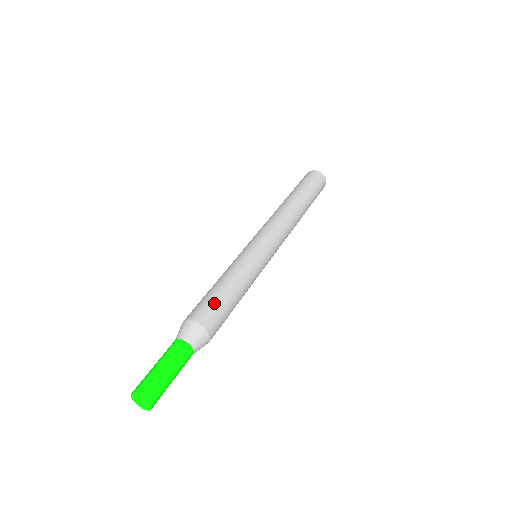
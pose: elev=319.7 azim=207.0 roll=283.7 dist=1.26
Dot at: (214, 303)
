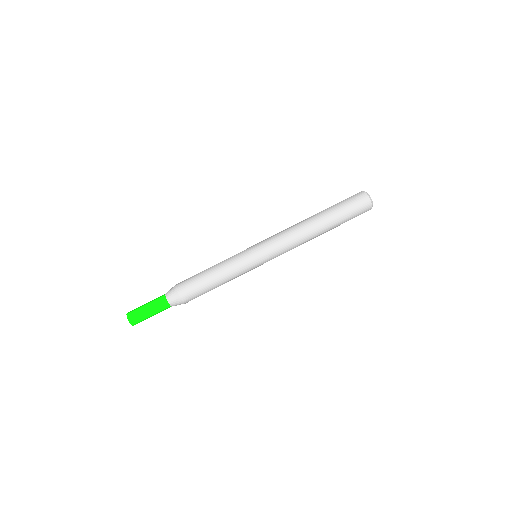
Dot at: (199, 291)
